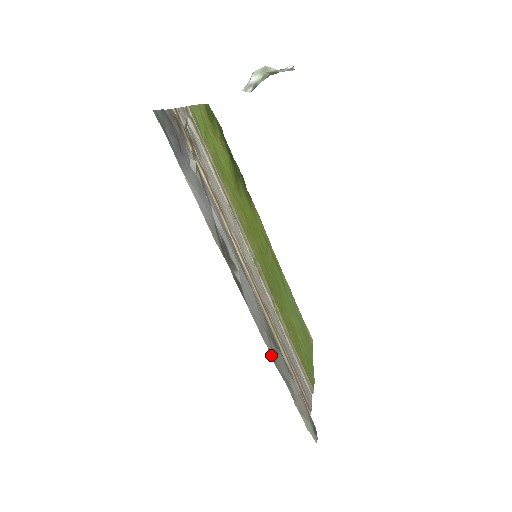
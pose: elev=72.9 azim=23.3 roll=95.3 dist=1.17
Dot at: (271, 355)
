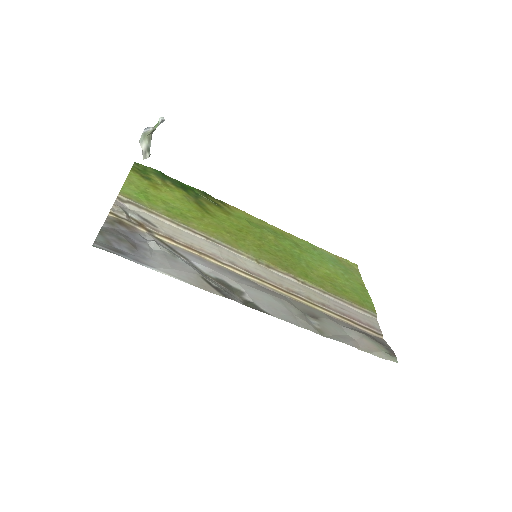
Dot at: (315, 332)
